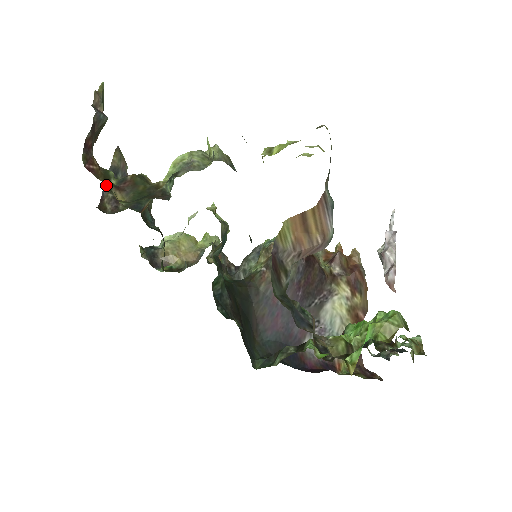
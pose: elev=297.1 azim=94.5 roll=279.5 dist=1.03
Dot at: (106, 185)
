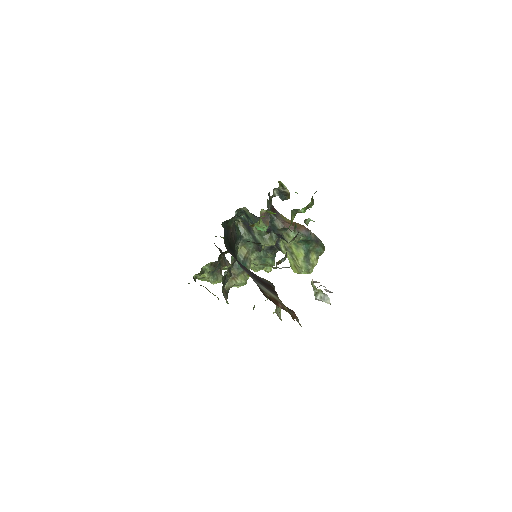
Dot at: occluded
